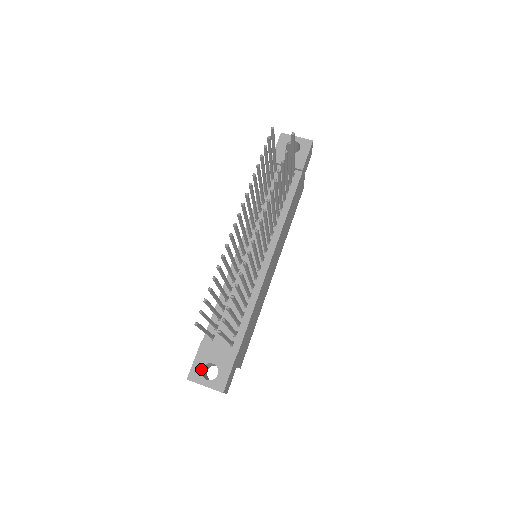
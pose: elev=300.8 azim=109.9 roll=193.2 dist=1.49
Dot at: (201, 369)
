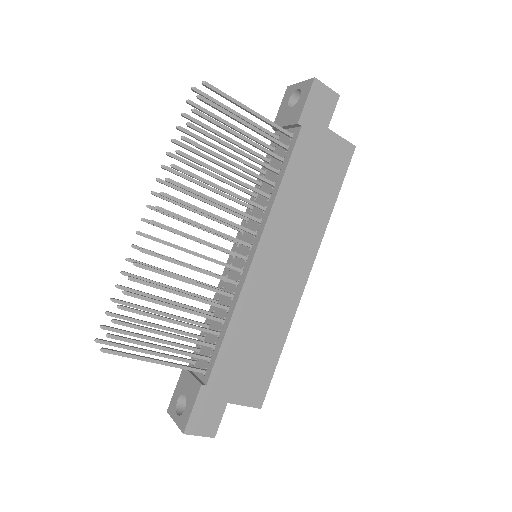
Dot at: (176, 400)
